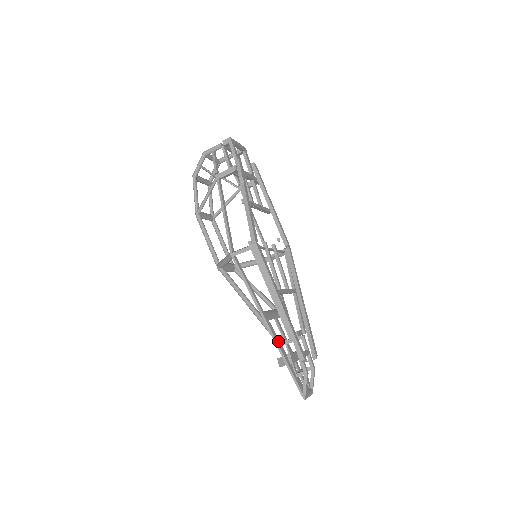
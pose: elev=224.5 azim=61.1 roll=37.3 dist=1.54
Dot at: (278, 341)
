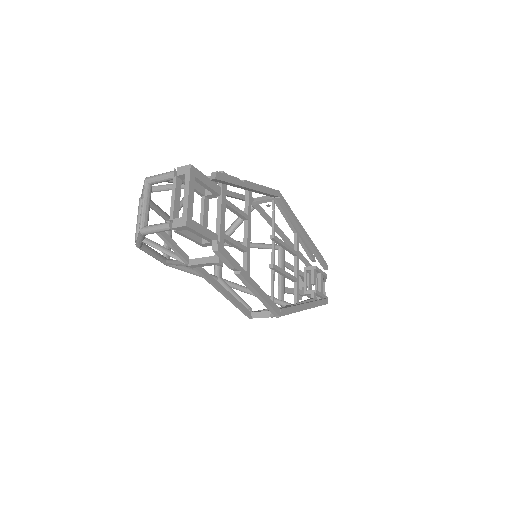
Dot at: occluded
